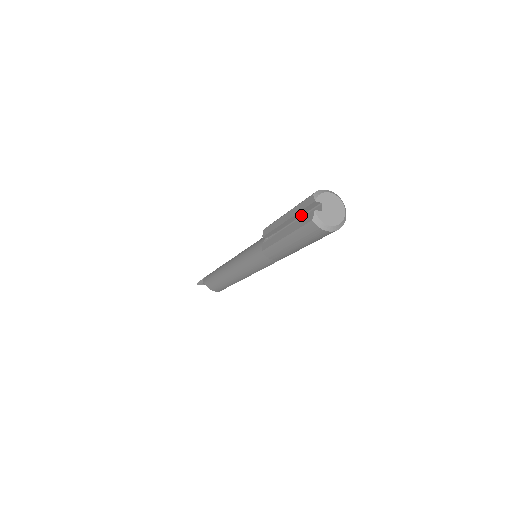
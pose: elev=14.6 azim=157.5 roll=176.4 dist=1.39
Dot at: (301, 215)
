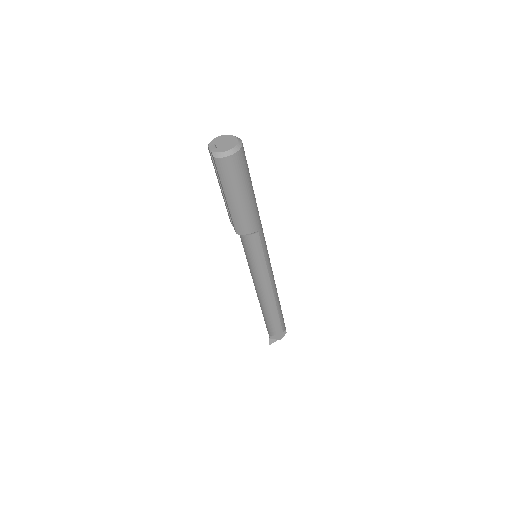
Dot at: occluded
